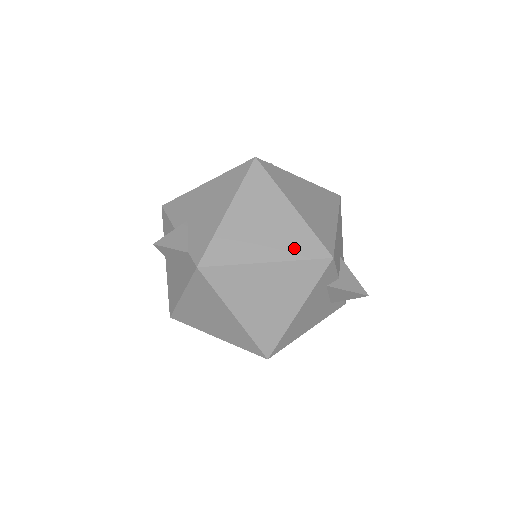
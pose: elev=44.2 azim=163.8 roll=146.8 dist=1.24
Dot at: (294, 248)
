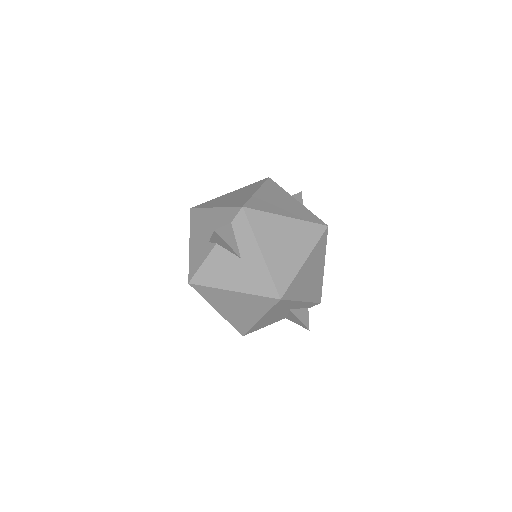
Dot at: (255, 186)
